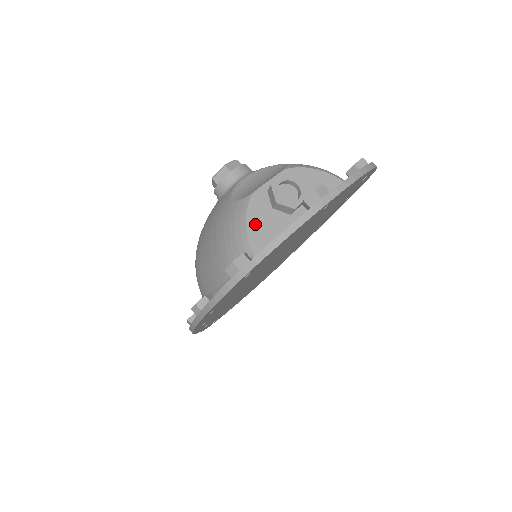
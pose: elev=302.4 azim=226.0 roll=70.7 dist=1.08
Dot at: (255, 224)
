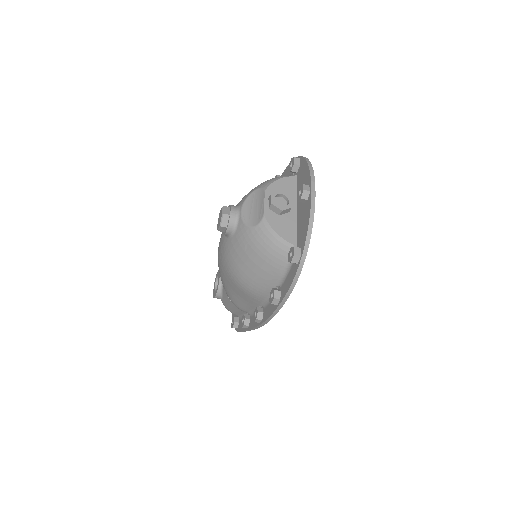
Dot at: (280, 230)
